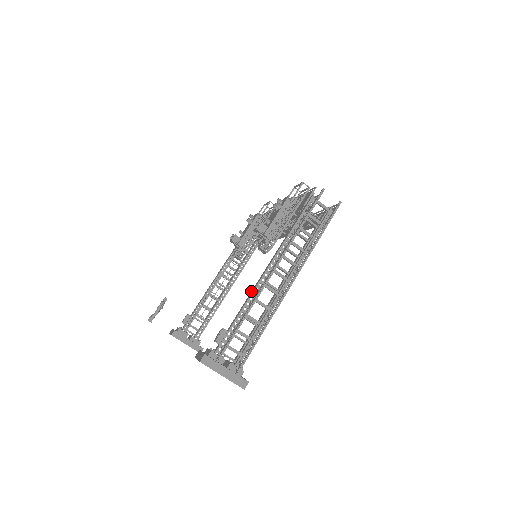
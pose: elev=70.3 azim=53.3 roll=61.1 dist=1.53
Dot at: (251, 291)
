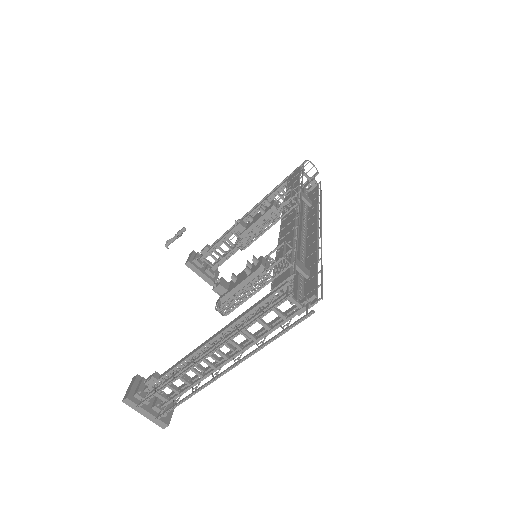
Dot at: (190, 352)
